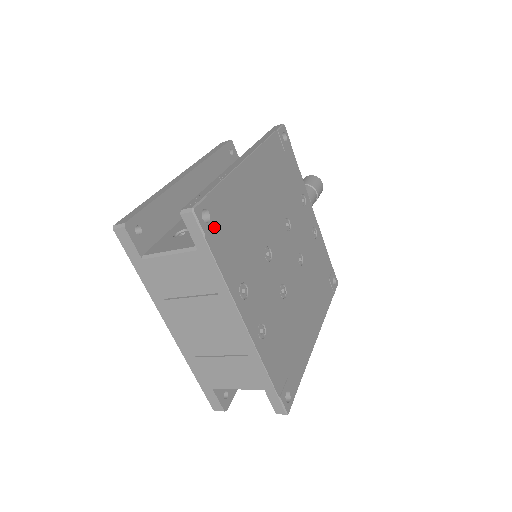
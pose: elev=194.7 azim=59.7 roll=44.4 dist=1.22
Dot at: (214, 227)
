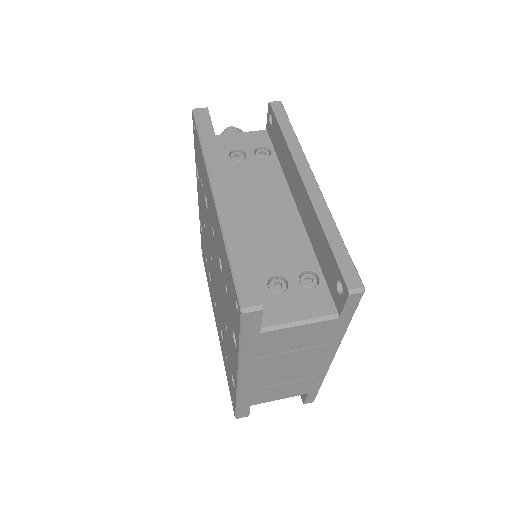
Dot at: occluded
